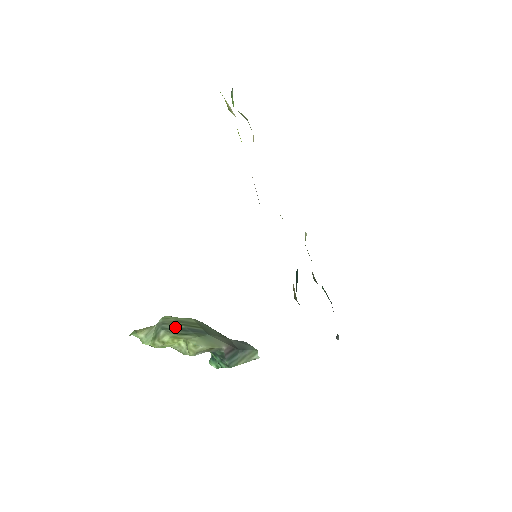
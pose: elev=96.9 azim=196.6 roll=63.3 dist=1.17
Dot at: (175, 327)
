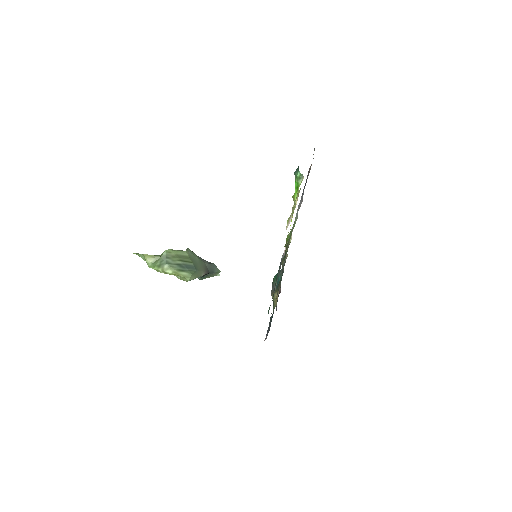
Dot at: (175, 262)
